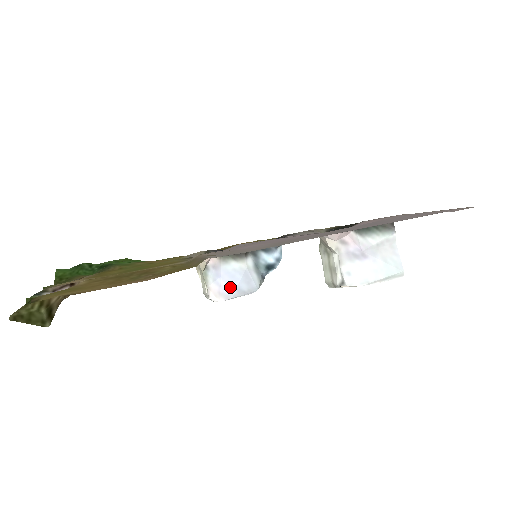
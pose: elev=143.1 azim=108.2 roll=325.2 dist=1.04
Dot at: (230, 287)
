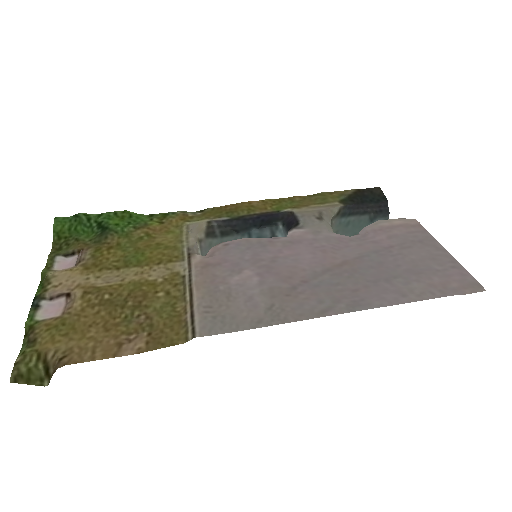
Dot at: occluded
